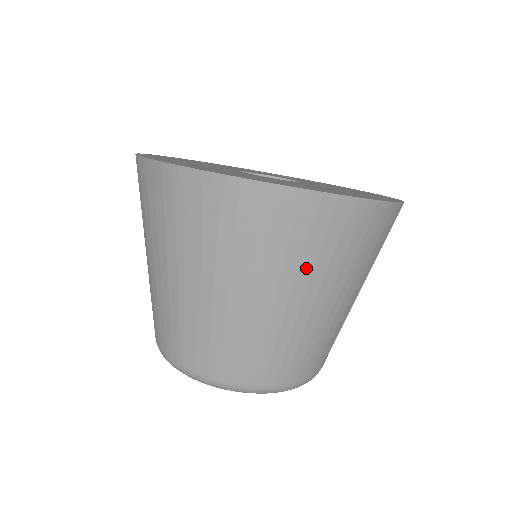
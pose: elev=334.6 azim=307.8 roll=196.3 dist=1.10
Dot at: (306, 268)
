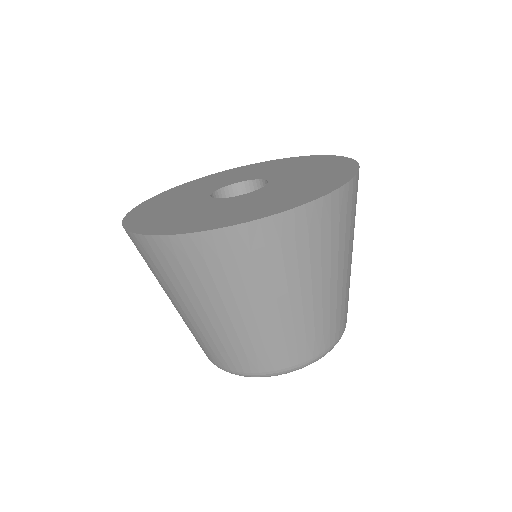
Dot at: (199, 289)
